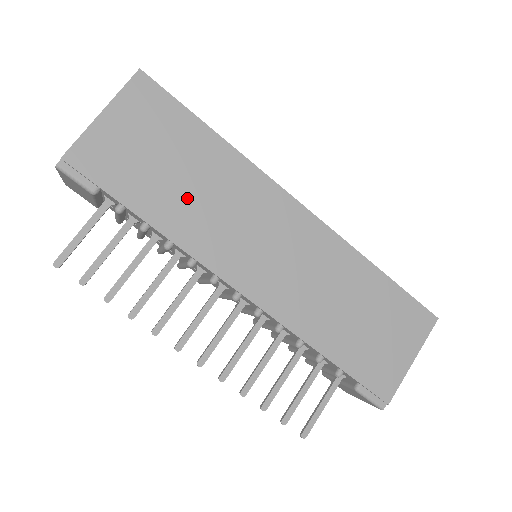
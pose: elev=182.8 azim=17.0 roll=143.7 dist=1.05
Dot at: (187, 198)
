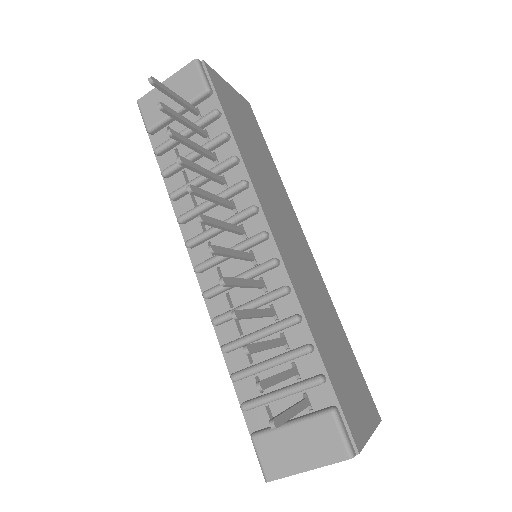
Dot at: (255, 158)
